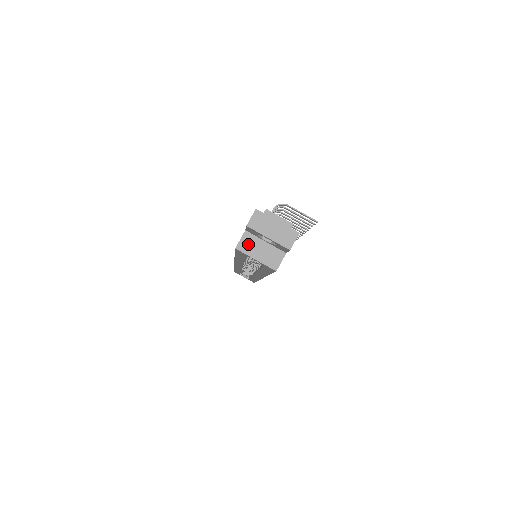
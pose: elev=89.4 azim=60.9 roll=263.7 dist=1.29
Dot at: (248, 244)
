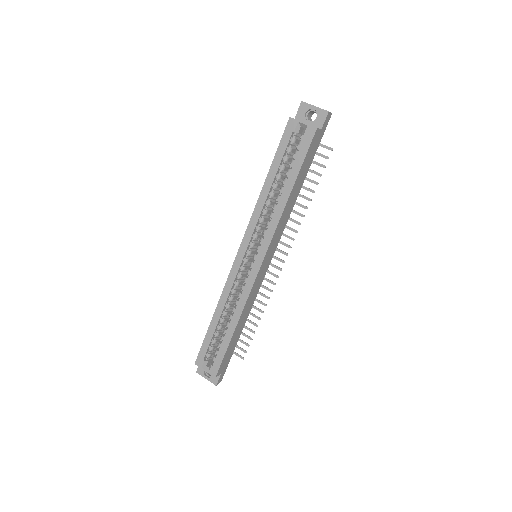
Dot at: occluded
